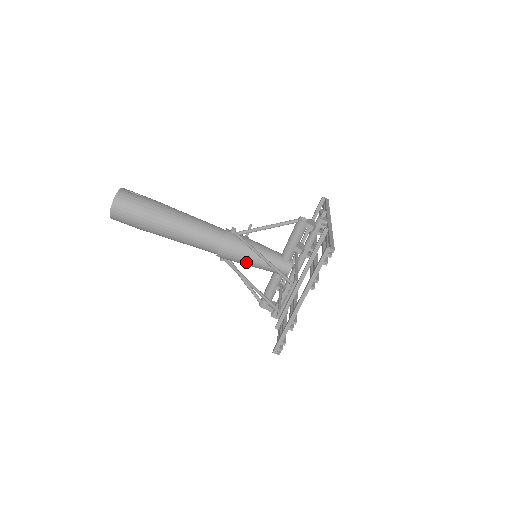
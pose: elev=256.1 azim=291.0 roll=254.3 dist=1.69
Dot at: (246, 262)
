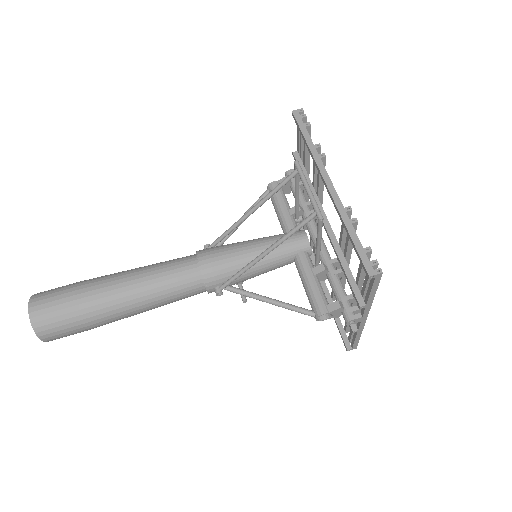
Dot at: (245, 258)
